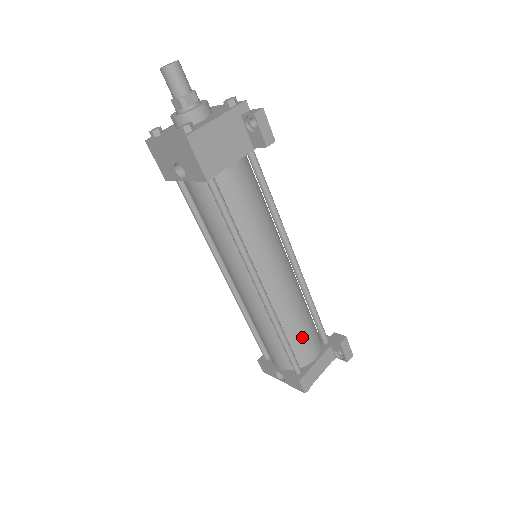
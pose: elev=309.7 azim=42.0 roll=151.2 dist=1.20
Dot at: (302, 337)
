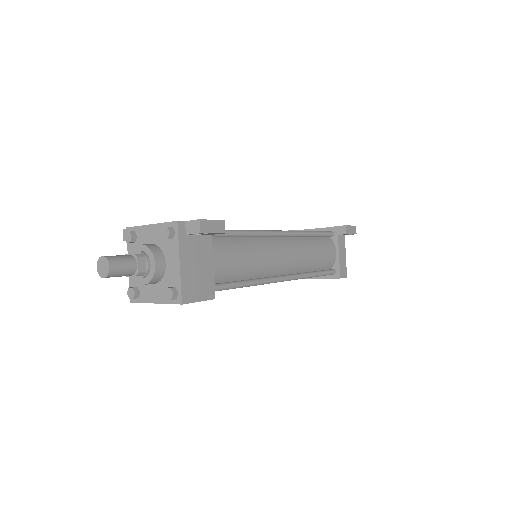
Dot at: (322, 258)
